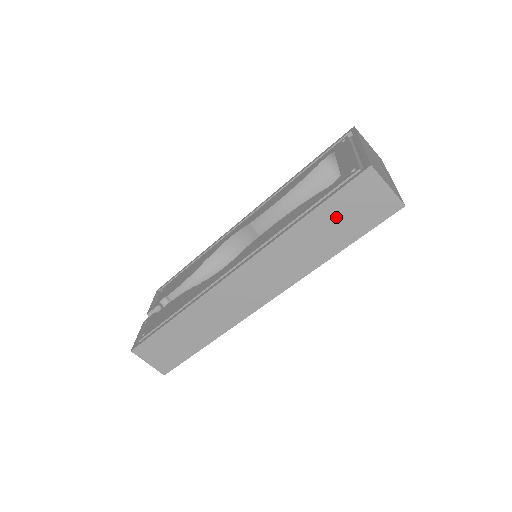
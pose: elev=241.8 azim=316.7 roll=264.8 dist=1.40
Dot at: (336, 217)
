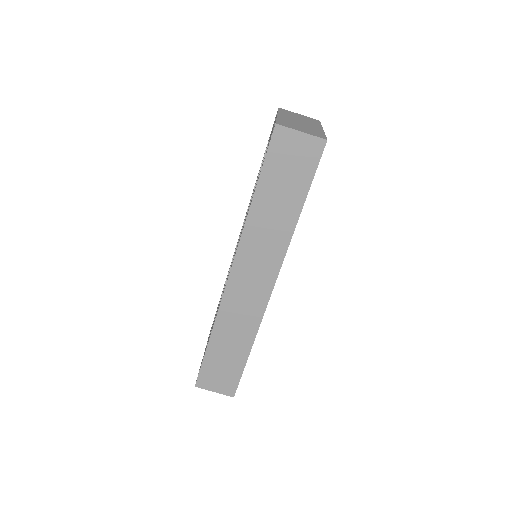
Dot at: (278, 182)
